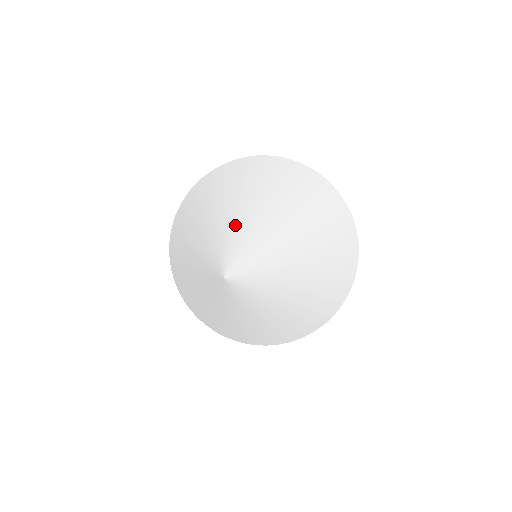
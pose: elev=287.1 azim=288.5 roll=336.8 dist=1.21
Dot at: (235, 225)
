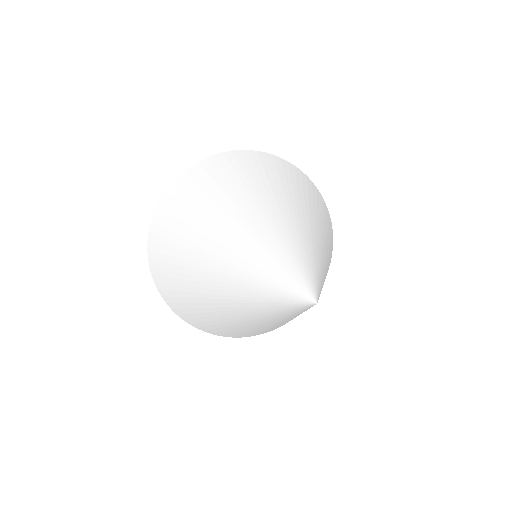
Dot at: (289, 239)
